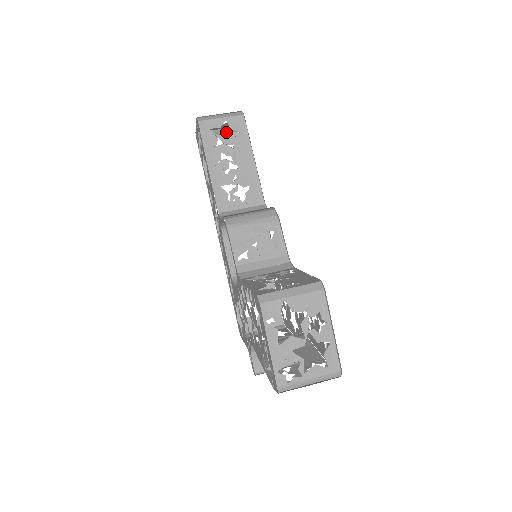
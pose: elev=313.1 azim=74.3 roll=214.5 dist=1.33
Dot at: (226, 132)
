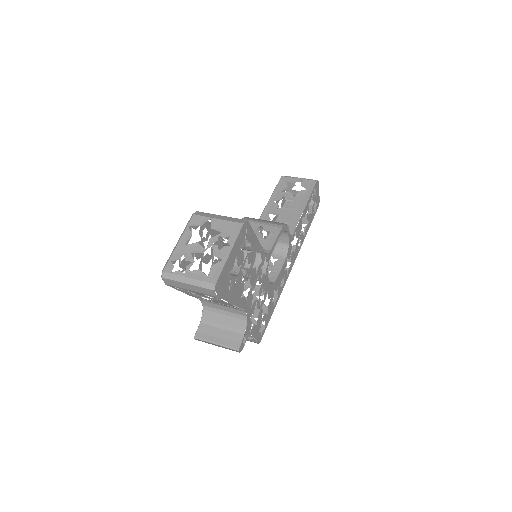
Dot at: (309, 203)
